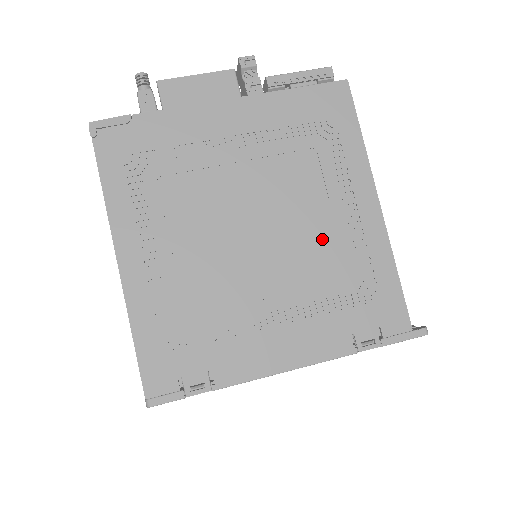
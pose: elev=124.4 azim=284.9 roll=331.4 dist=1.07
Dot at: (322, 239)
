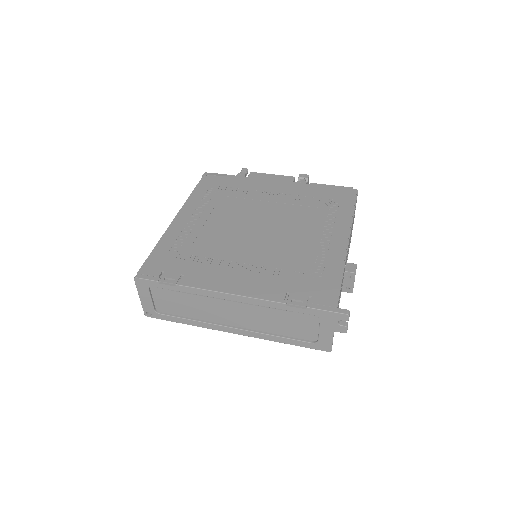
Dot at: (298, 243)
